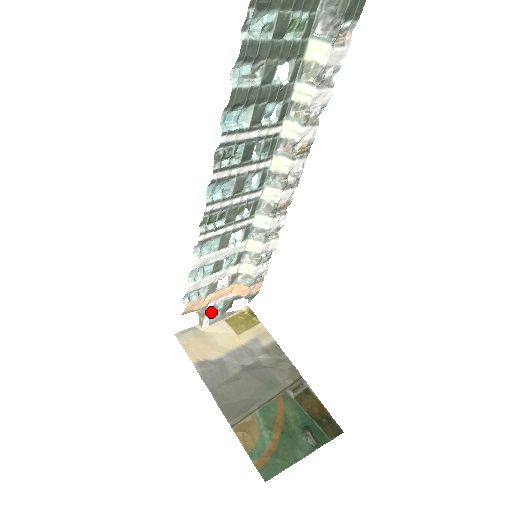
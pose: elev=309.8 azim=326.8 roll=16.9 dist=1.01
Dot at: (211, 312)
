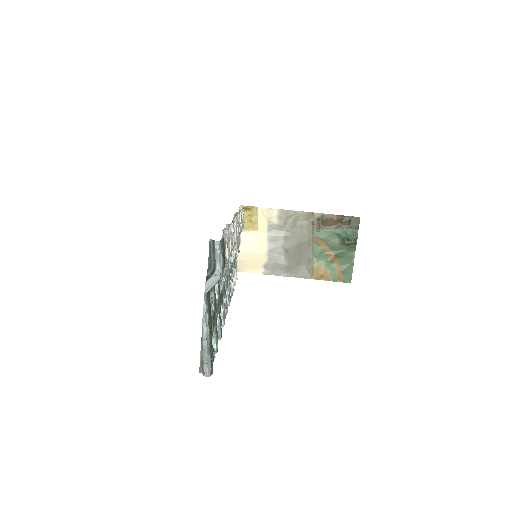
Dot at: (238, 248)
